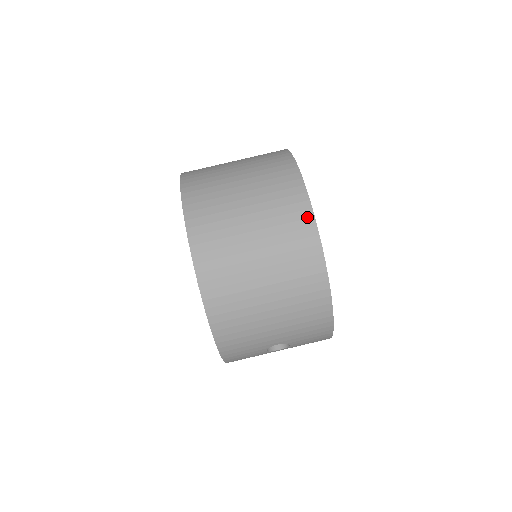
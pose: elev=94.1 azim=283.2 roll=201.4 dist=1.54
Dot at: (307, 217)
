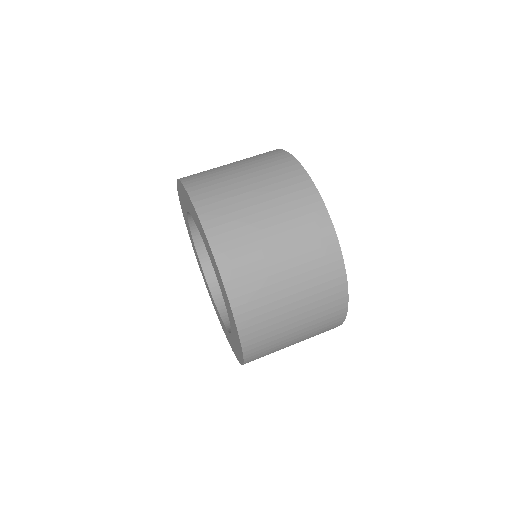
Dot at: (338, 268)
